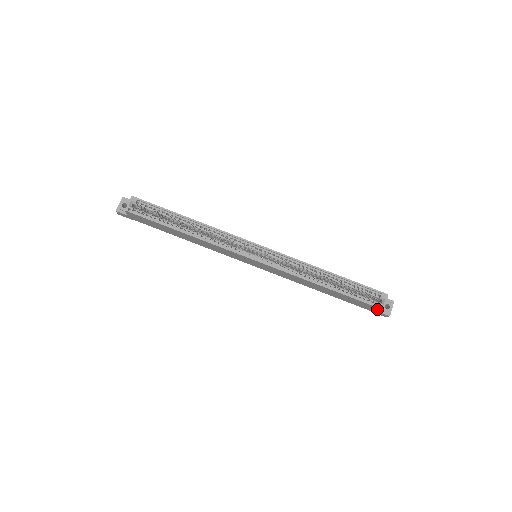
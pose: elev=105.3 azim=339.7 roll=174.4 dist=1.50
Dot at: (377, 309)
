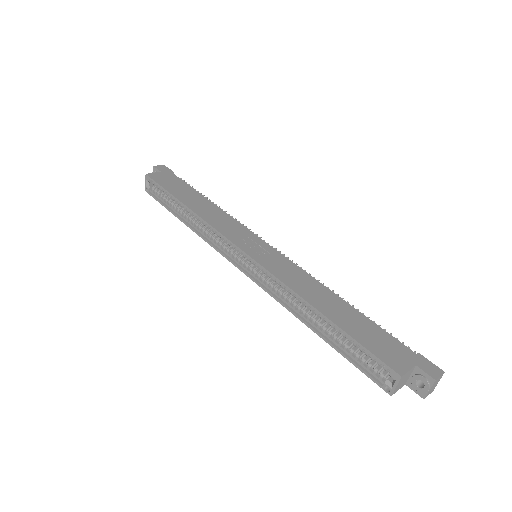
Dot at: occluded
